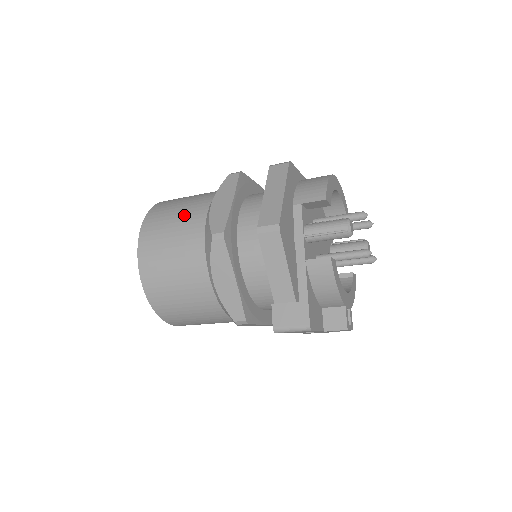
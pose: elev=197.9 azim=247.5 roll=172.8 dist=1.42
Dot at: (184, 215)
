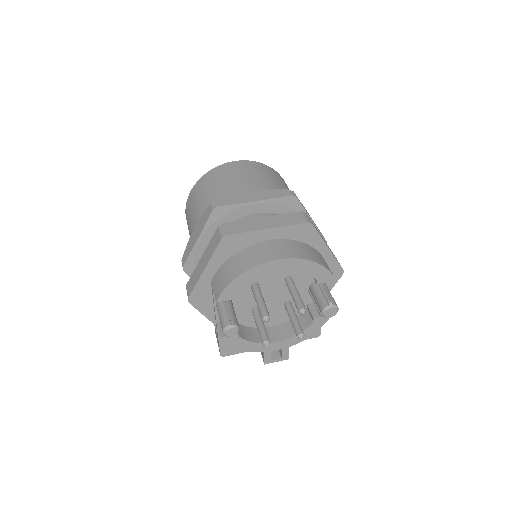
Dot at: (194, 216)
